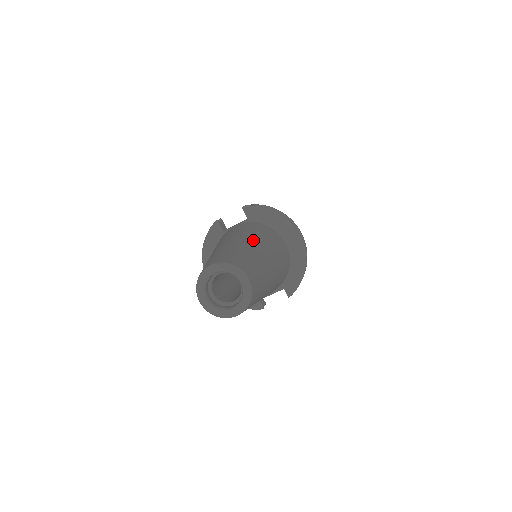
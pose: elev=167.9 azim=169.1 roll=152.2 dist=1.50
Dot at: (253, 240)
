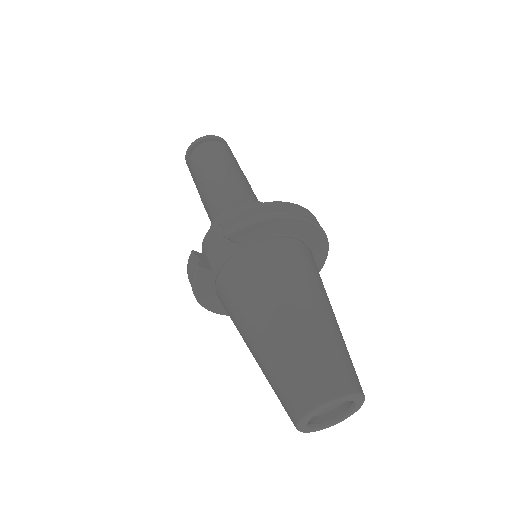
Dot at: (295, 302)
